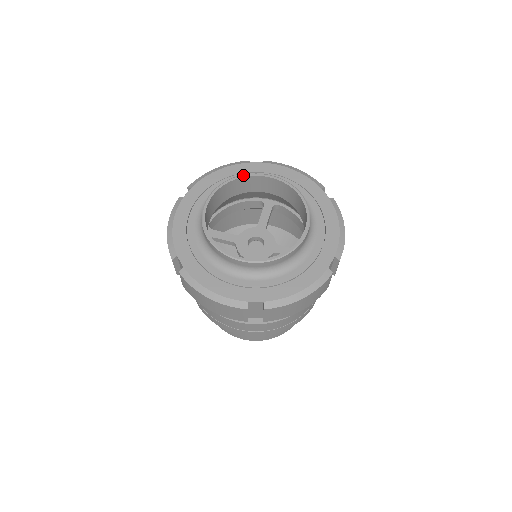
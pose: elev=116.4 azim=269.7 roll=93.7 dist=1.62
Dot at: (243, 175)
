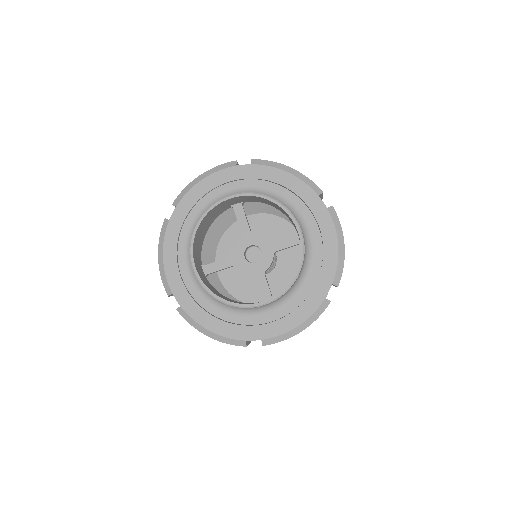
Dot at: (284, 206)
